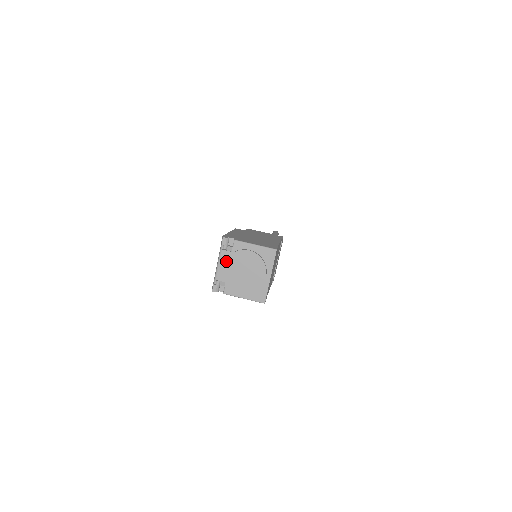
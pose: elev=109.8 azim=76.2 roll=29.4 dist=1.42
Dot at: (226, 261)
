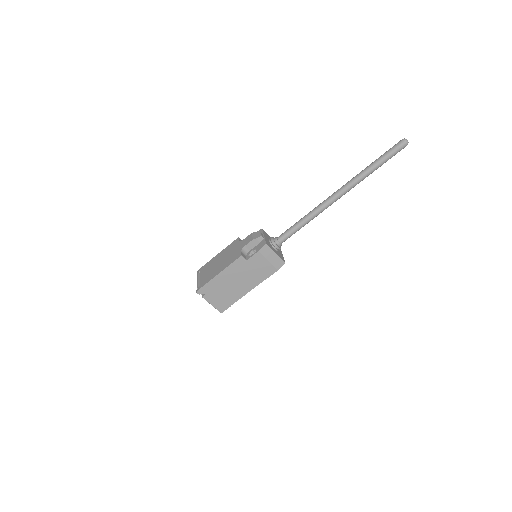
Dot at: occluded
